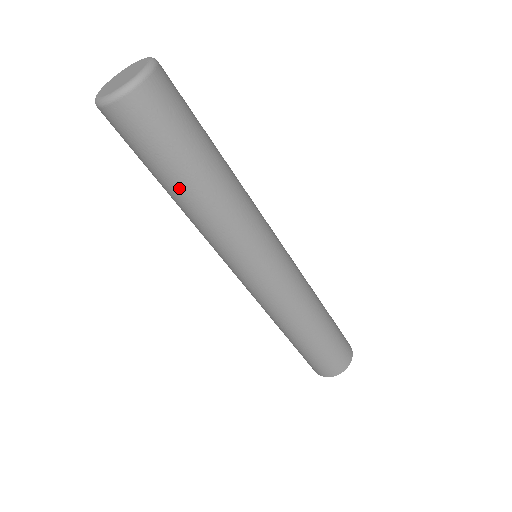
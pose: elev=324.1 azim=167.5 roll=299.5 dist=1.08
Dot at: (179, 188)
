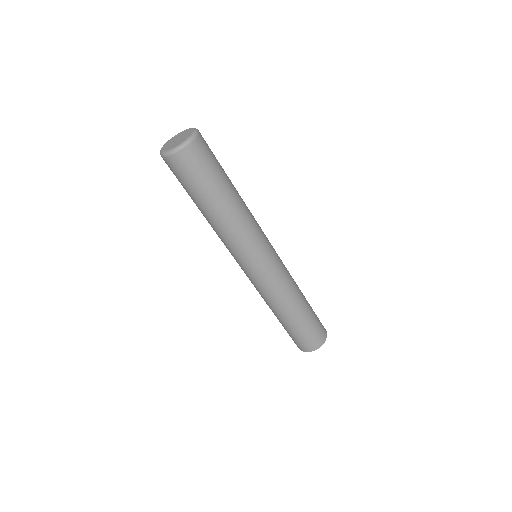
Dot at: (204, 207)
